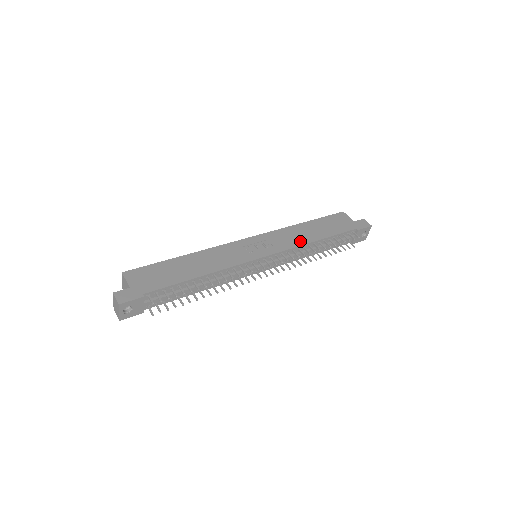
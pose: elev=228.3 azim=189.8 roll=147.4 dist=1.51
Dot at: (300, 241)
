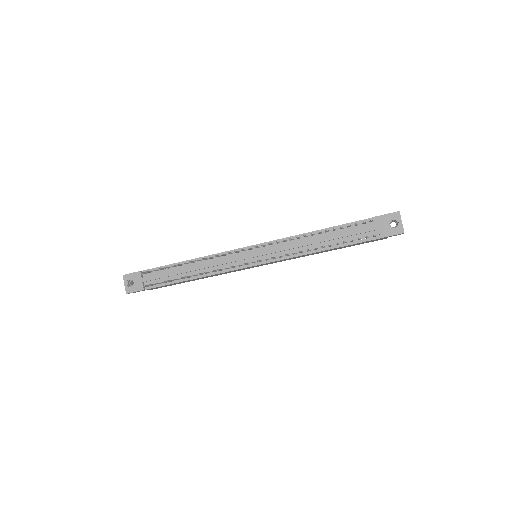
Dot at: occluded
